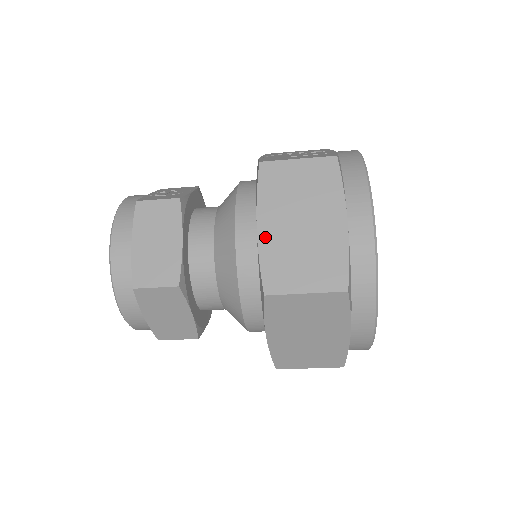
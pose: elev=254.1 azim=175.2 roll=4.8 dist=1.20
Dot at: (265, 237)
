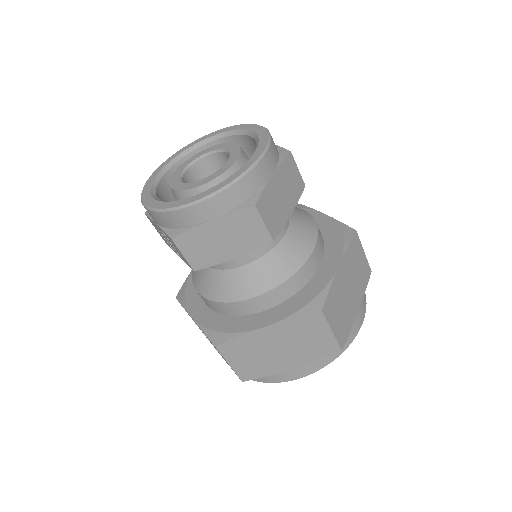
Dot at: (338, 276)
